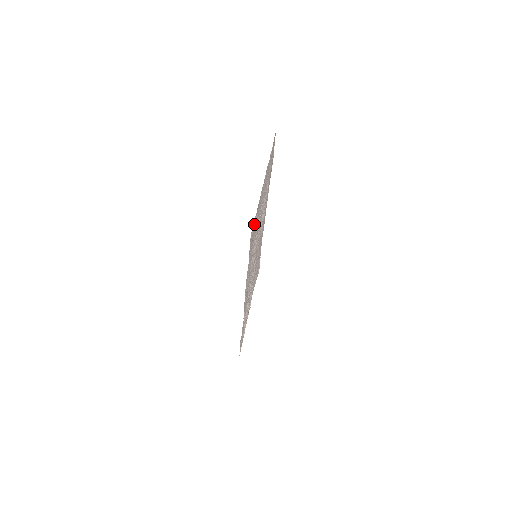
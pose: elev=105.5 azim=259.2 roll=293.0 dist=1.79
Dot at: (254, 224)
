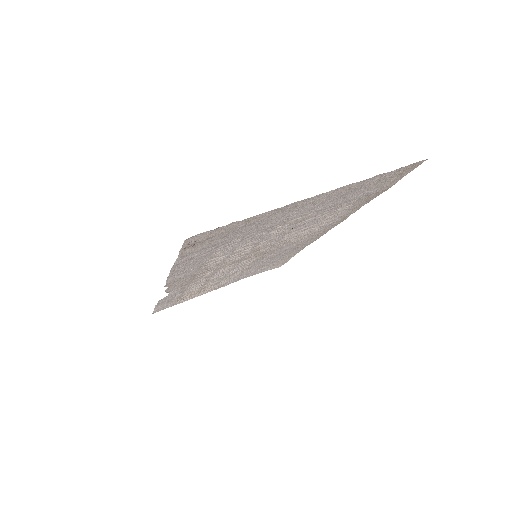
Dot at: (226, 228)
